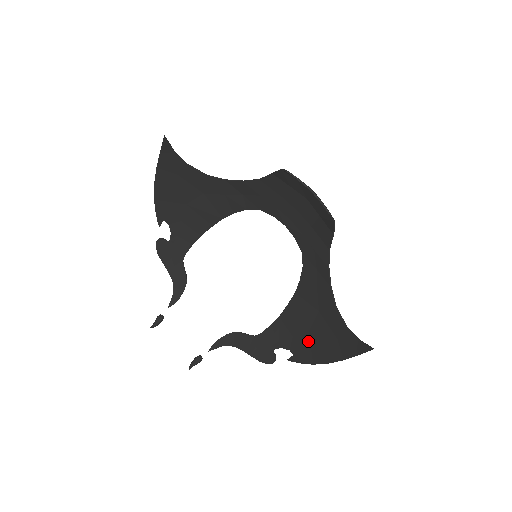
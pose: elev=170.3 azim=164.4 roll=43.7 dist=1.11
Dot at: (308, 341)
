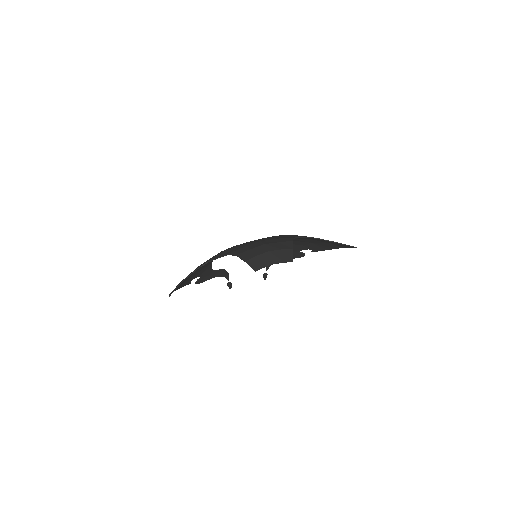
Dot at: (315, 245)
